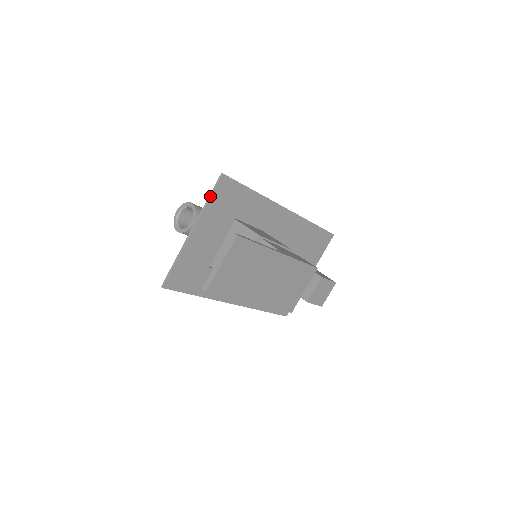
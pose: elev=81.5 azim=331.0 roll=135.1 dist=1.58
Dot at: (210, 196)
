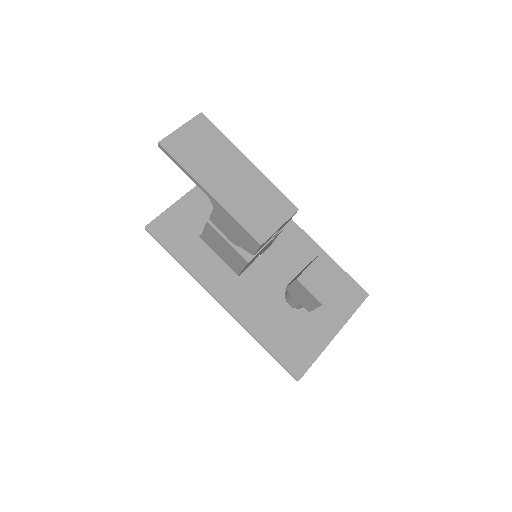
Dot at: occluded
